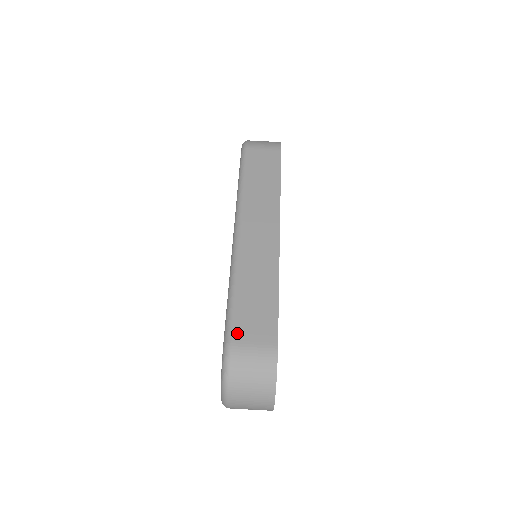
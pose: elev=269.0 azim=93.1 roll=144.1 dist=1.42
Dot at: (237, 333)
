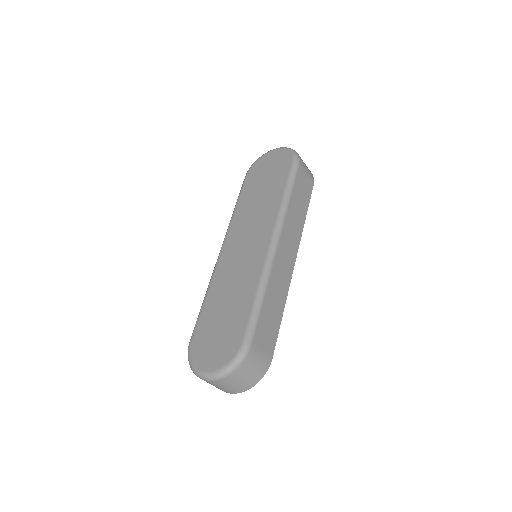
Dot at: (257, 337)
